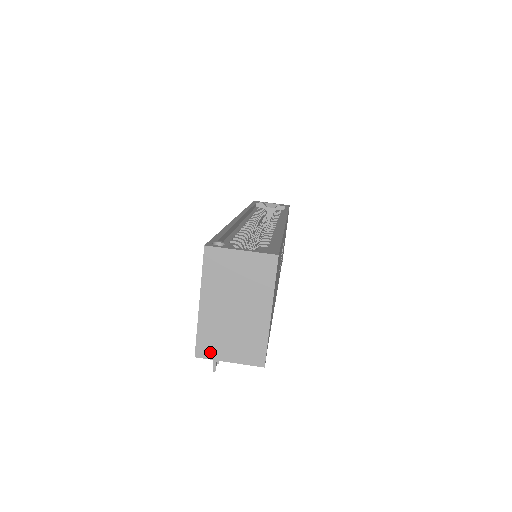
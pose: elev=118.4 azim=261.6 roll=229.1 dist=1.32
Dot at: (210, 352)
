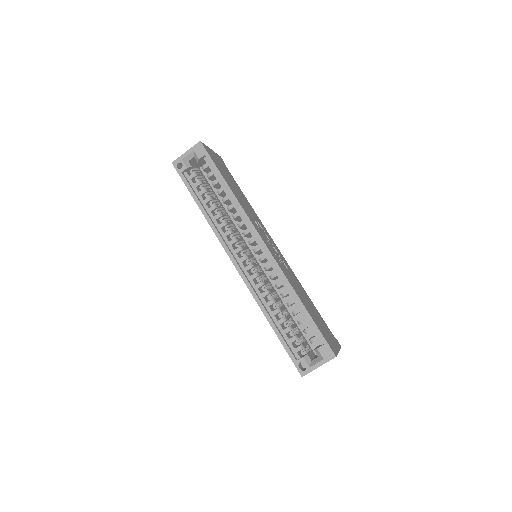
Dot at: occluded
